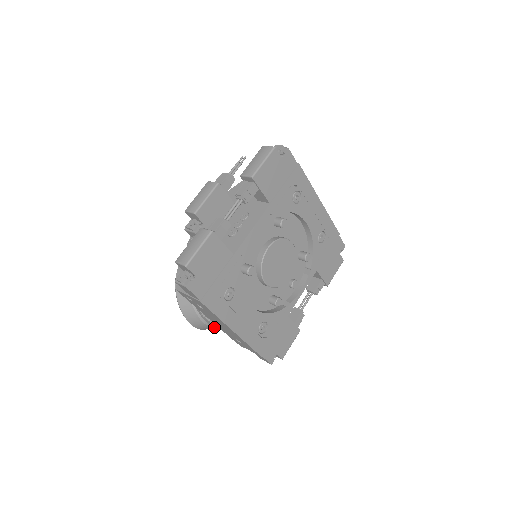
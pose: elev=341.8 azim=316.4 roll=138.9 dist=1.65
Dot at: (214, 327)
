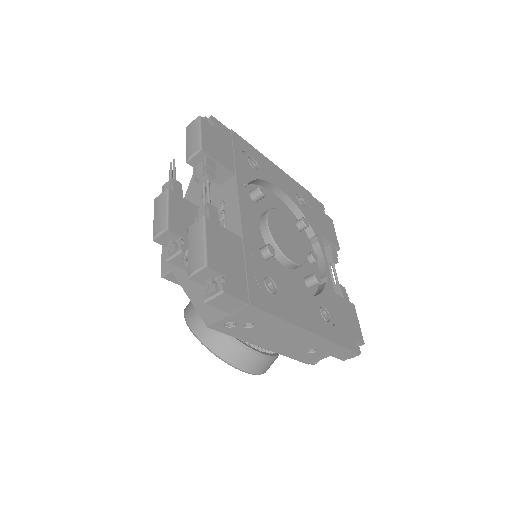
Dot at: (274, 358)
